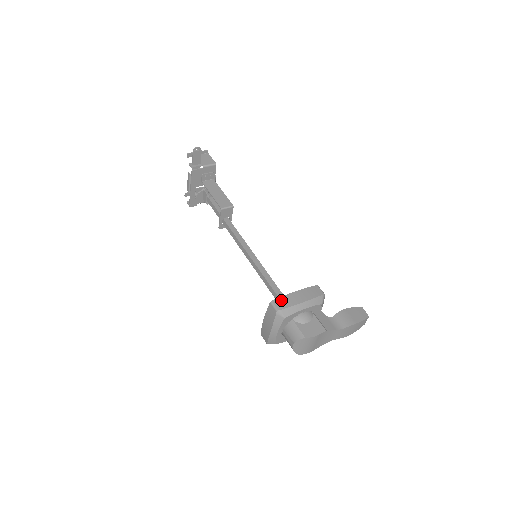
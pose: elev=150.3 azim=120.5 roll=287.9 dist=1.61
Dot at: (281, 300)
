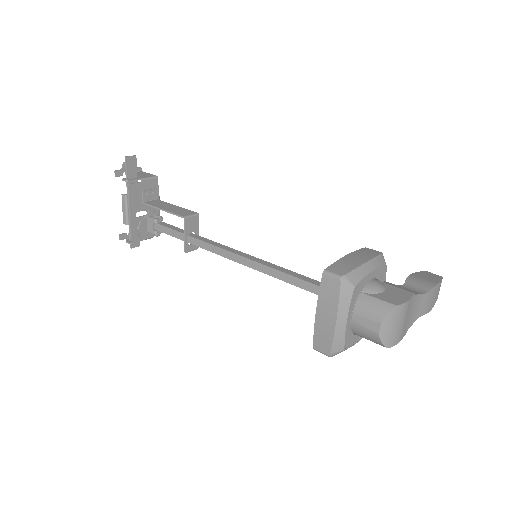
Dot at: (336, 266)
